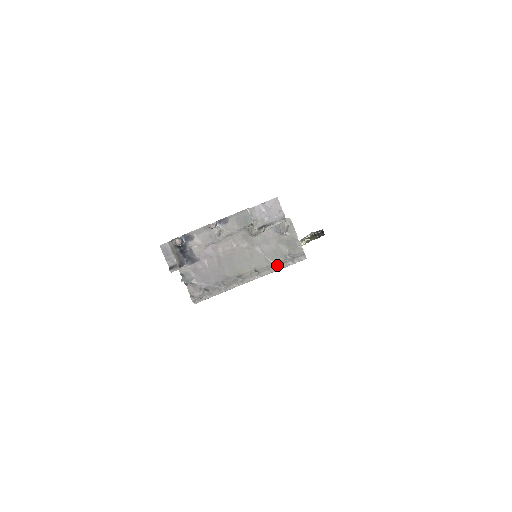
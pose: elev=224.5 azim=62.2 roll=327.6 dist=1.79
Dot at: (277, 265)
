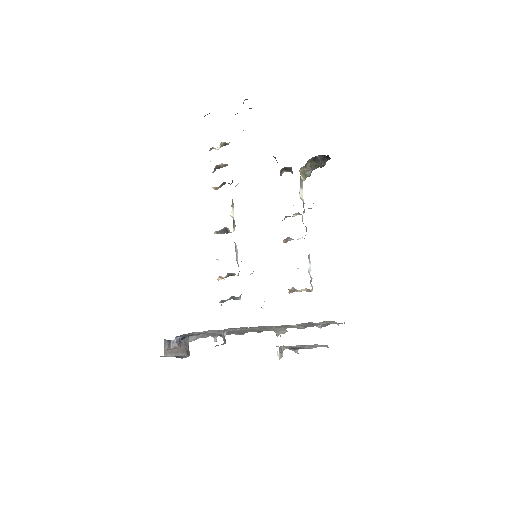
Dot at: (309, 326)
